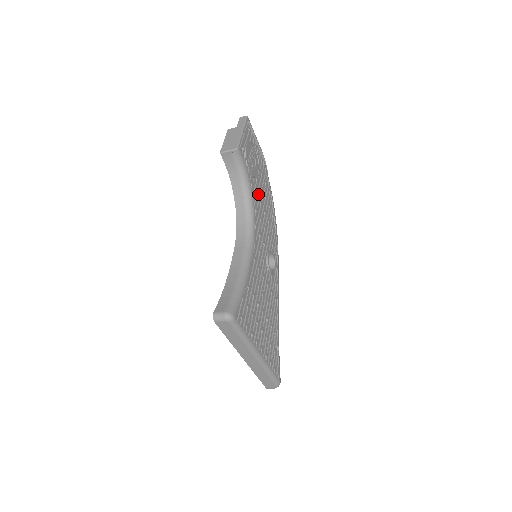
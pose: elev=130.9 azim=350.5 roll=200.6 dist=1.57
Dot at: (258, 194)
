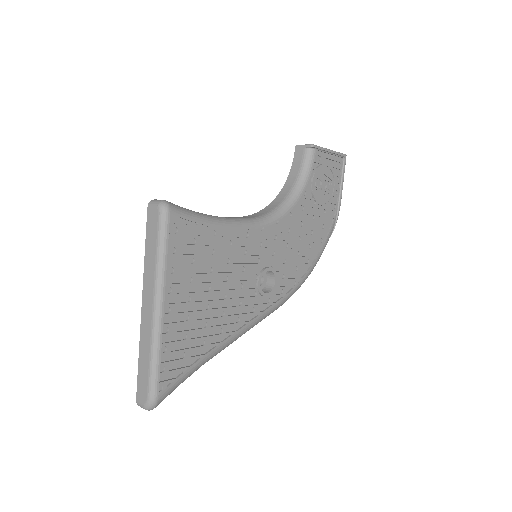
Dot at: (306, 214)
